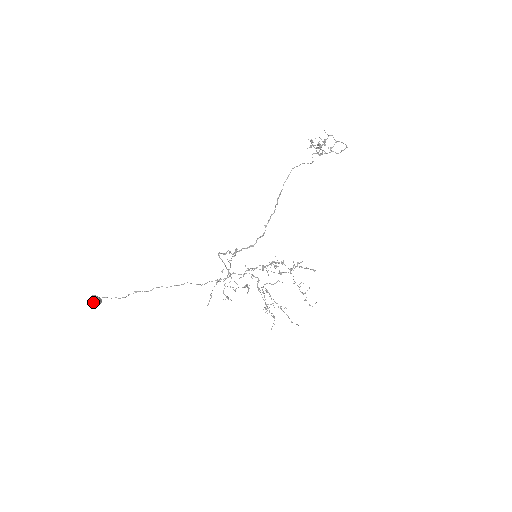
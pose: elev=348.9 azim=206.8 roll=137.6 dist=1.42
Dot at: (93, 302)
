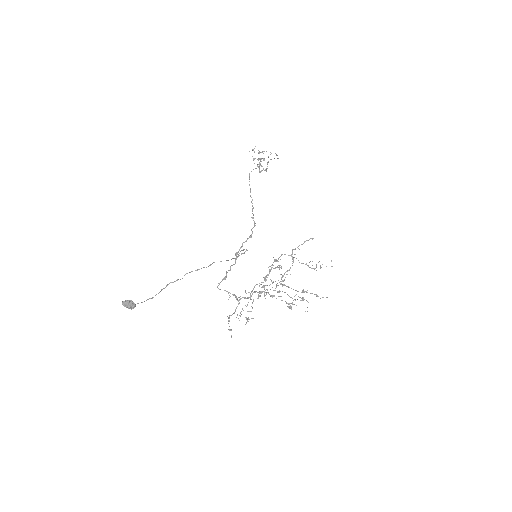
Dot at: (126, 306)
